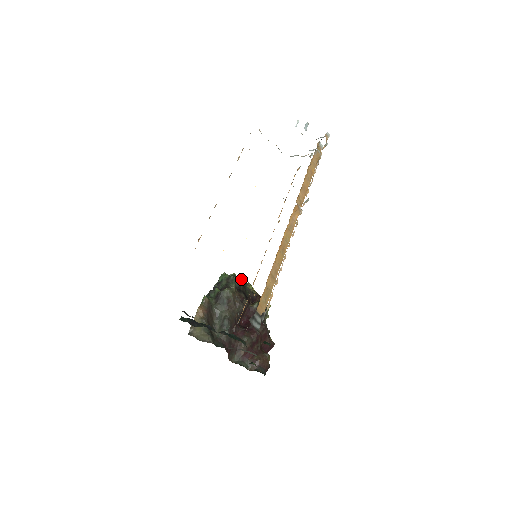
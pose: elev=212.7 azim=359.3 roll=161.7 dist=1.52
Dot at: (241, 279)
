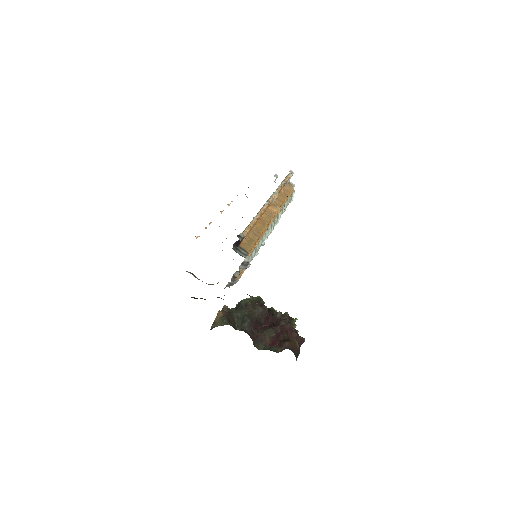
Dot at: (260, 298)
